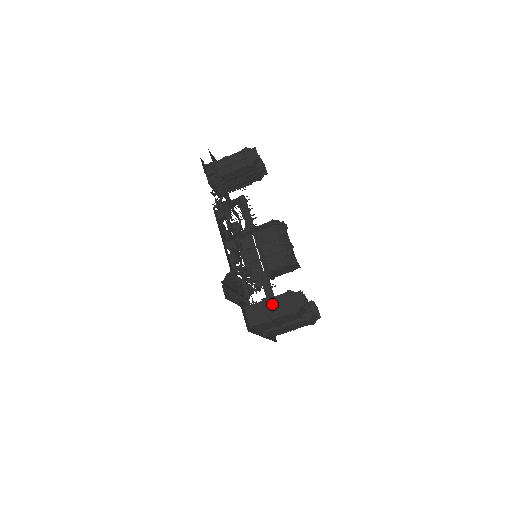
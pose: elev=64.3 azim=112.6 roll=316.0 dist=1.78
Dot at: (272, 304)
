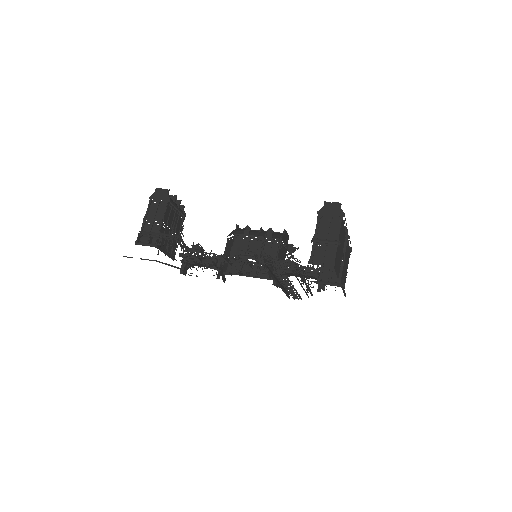
Dot at: (322, 235)
